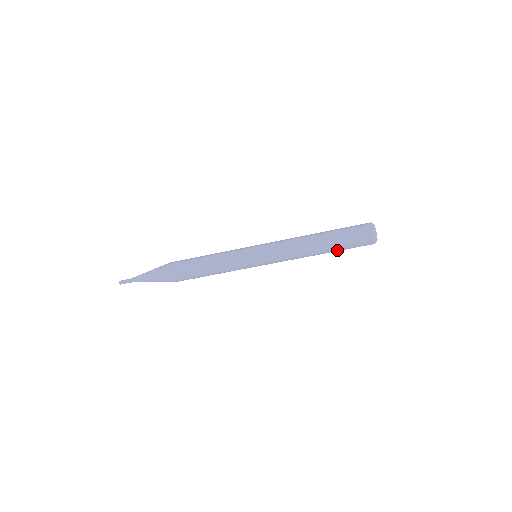
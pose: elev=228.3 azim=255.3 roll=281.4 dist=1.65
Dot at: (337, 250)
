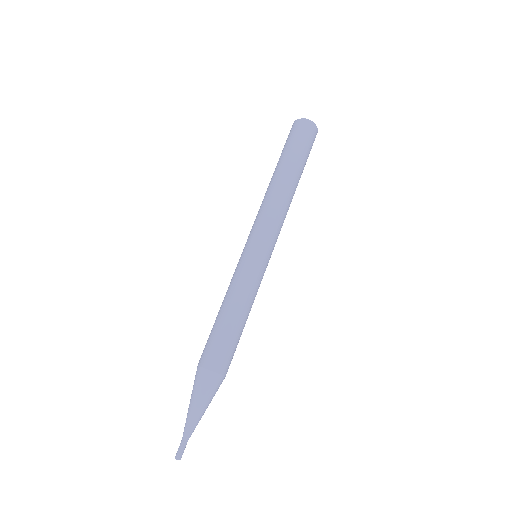
Dot at: (303, 169)
